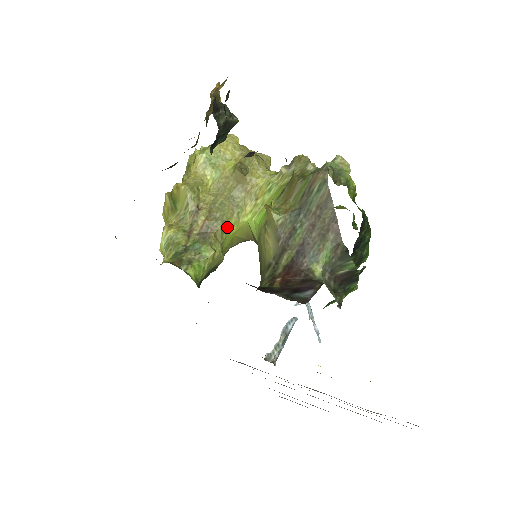
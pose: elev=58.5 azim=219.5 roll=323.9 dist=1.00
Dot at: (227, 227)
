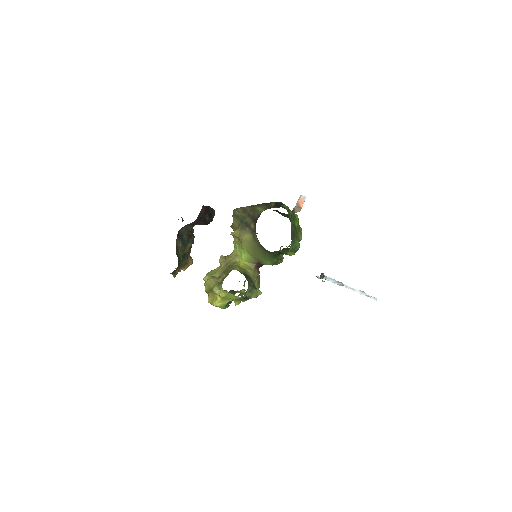
Dot at: occluded
